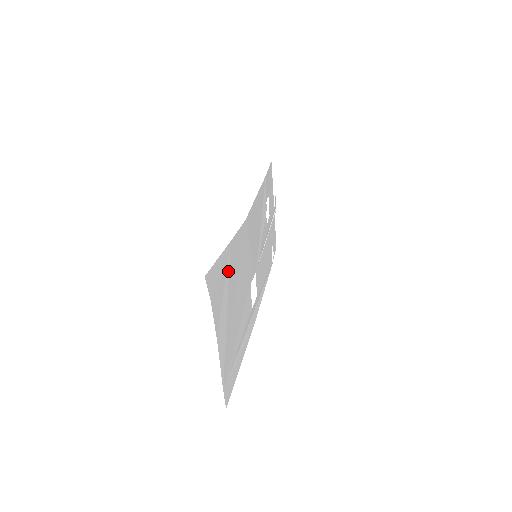
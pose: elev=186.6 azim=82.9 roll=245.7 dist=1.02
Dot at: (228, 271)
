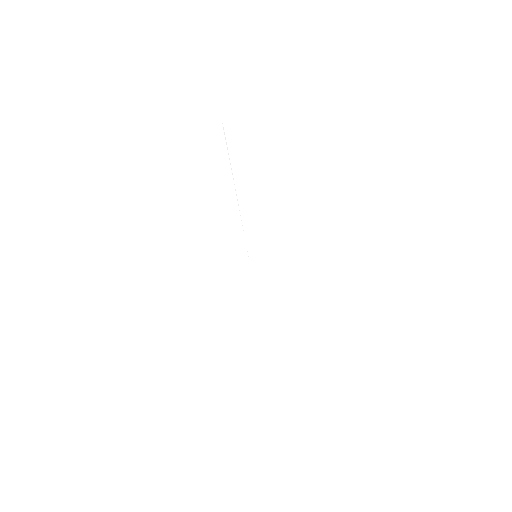
Dot at: occluded
